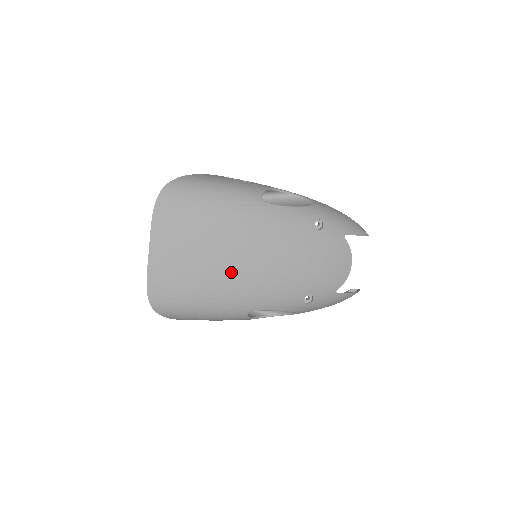
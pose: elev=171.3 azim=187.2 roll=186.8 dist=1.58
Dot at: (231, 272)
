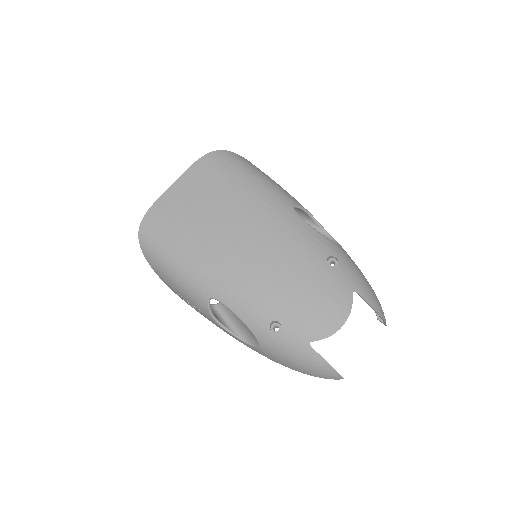
Dot at: (221, 243)
